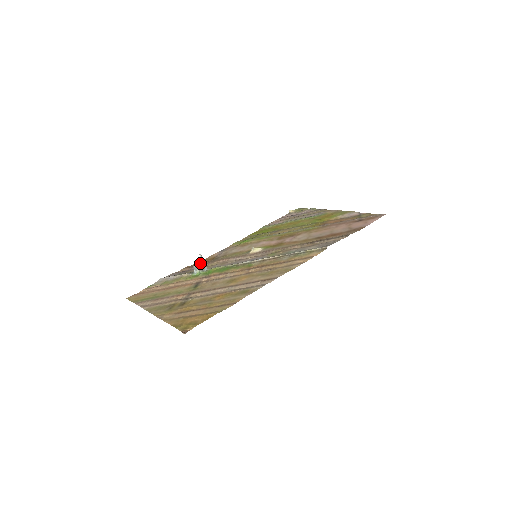
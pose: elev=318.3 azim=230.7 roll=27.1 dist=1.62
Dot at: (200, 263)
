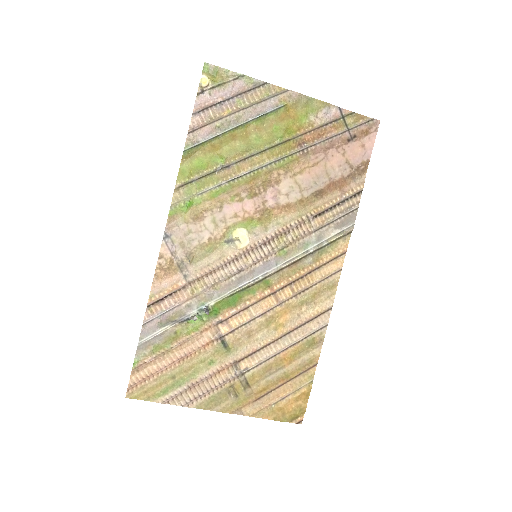
Dot at: (166, 287)
